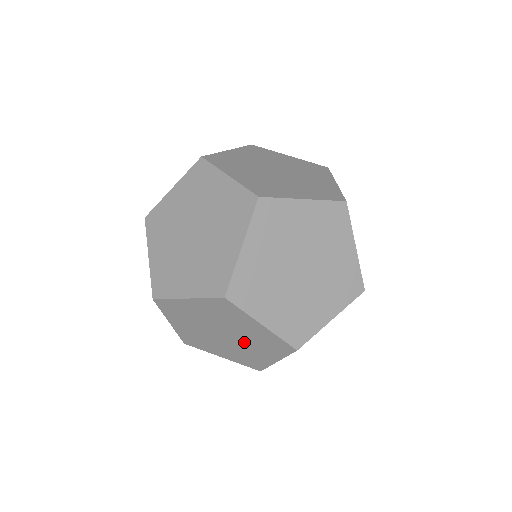
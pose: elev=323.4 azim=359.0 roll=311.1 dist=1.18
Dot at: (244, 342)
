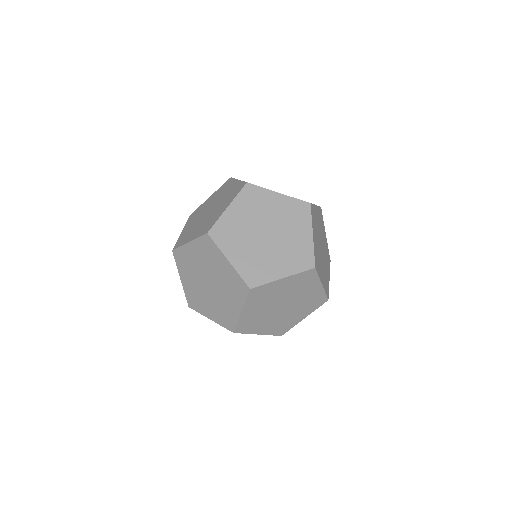
Dot at: (221, 289)
